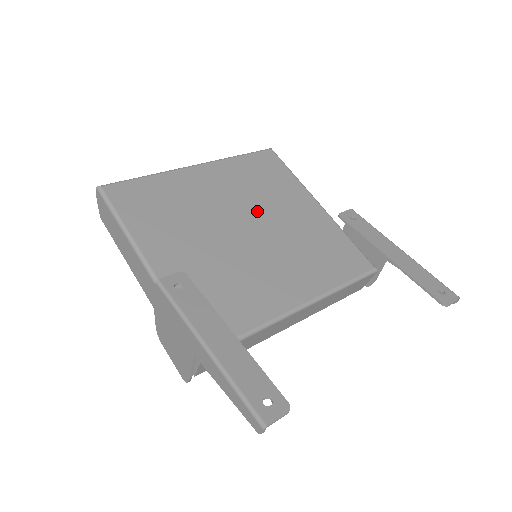
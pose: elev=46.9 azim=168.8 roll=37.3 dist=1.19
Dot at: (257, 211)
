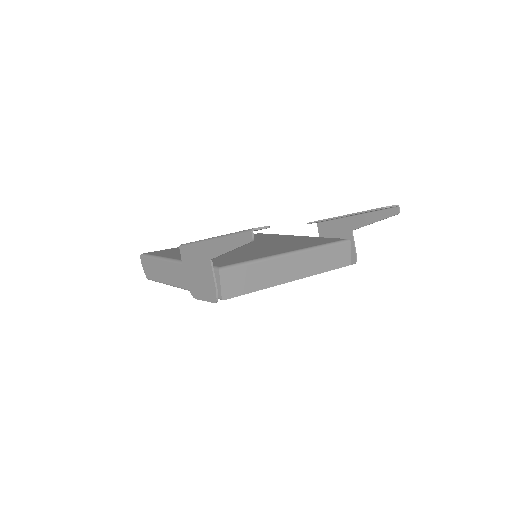
Dot at: occluded
